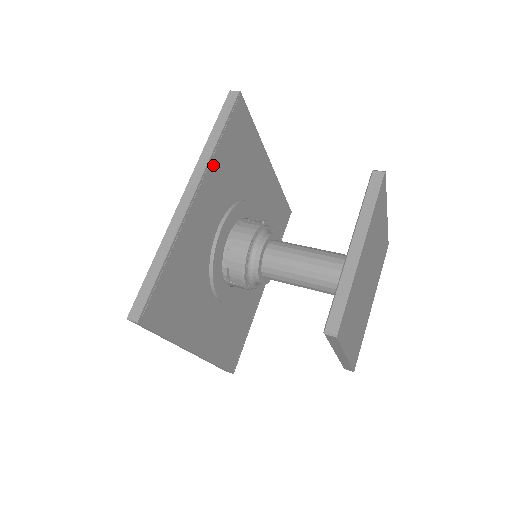
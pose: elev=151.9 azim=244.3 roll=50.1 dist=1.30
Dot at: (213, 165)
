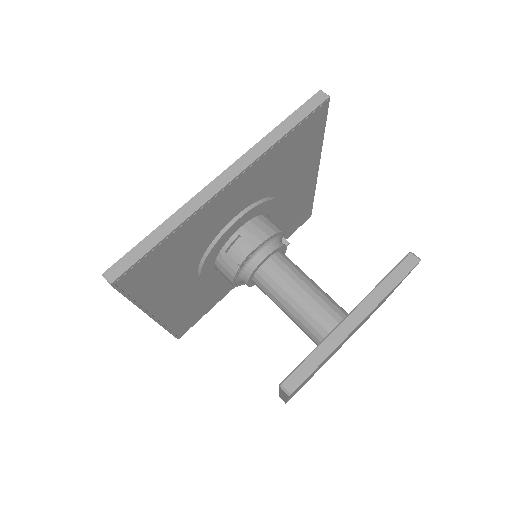
Dot at: (149, 303)
